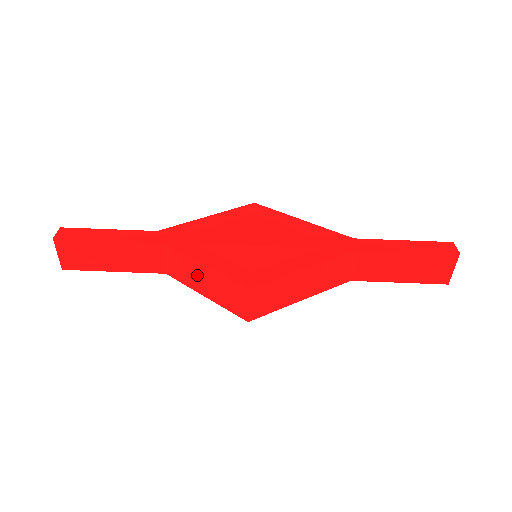
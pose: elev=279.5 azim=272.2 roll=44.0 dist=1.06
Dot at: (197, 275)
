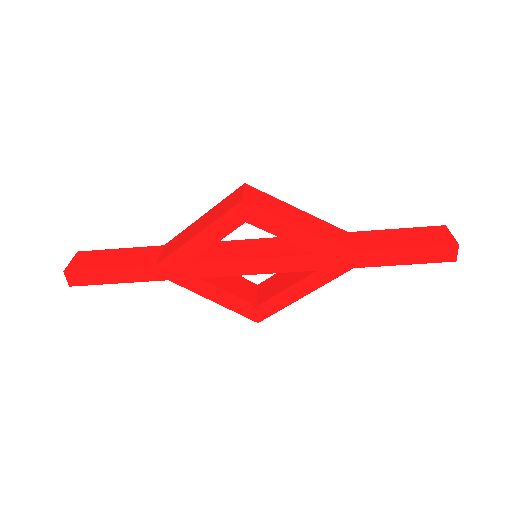
Dot at: occluded
